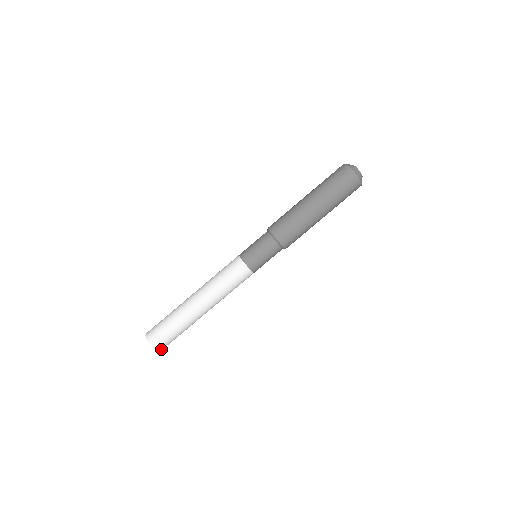
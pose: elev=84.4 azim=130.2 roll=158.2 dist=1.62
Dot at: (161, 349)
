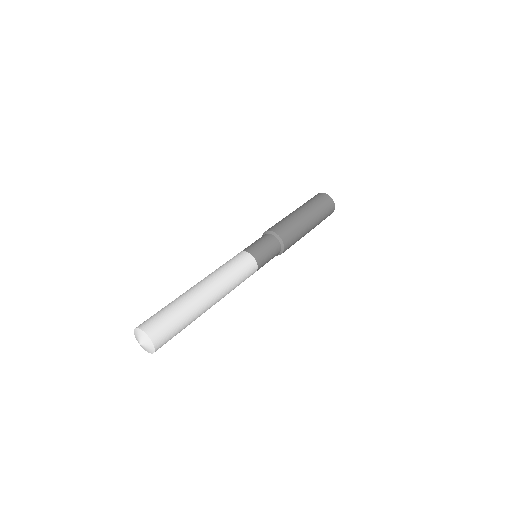
Dot at: (151, 334)
